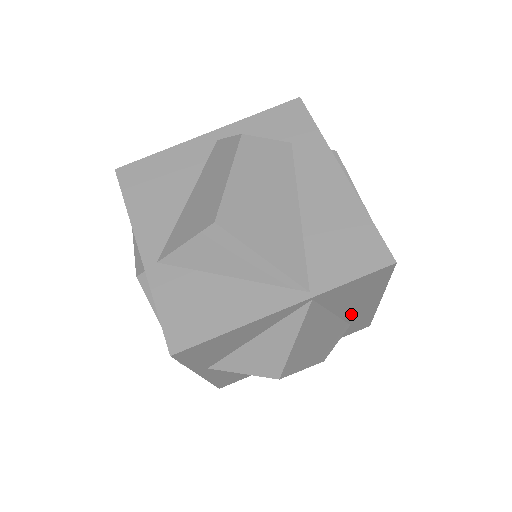
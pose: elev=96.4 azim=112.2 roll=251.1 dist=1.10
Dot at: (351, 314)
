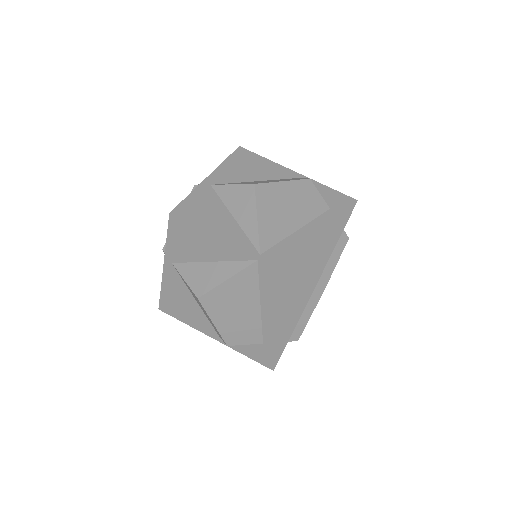
Dot at: (269, 325)
